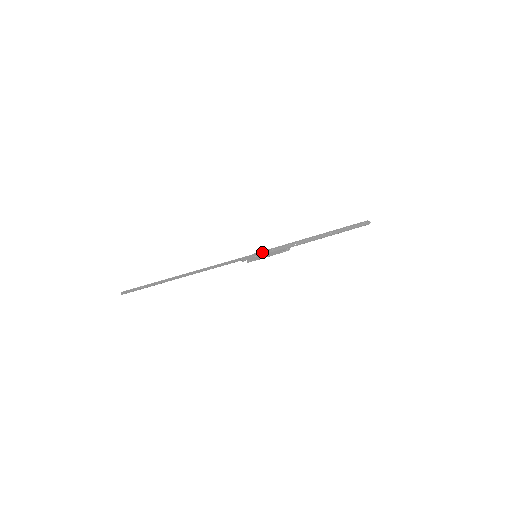
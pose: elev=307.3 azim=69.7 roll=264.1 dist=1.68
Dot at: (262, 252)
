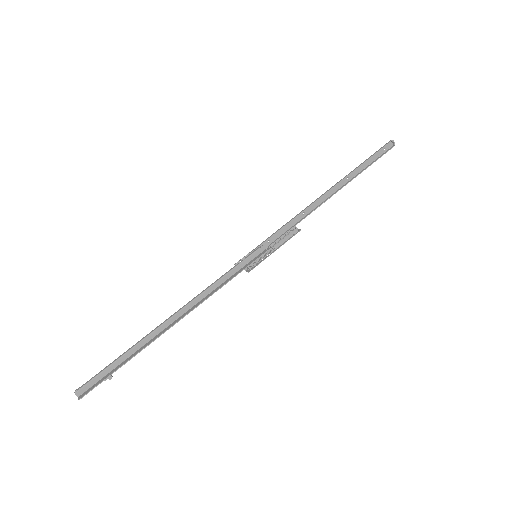
Dot at: (266, 251)
